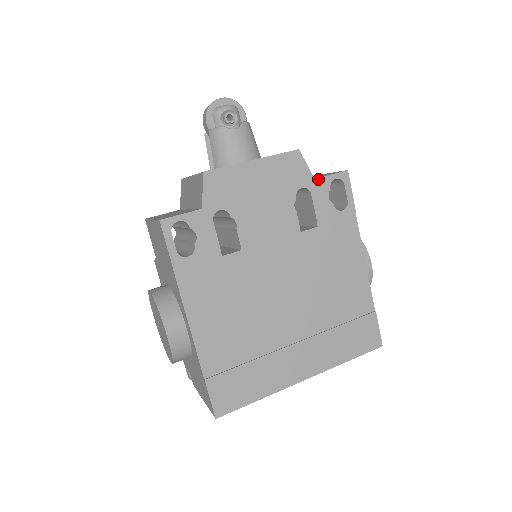
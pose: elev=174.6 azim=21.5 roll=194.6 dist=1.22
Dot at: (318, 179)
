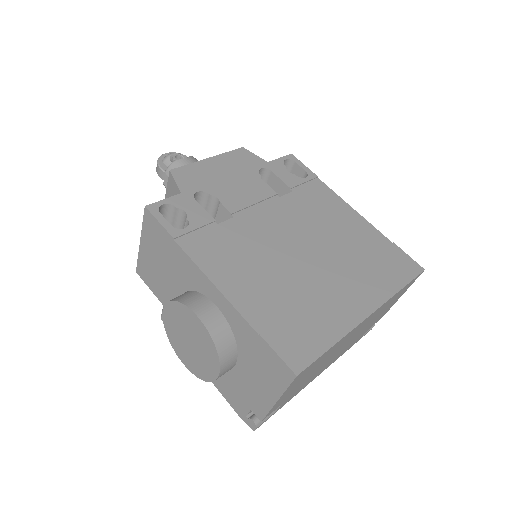
Dot at: (271, 162)
